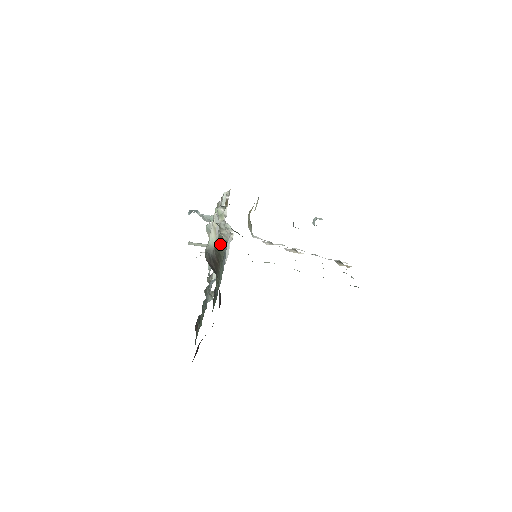
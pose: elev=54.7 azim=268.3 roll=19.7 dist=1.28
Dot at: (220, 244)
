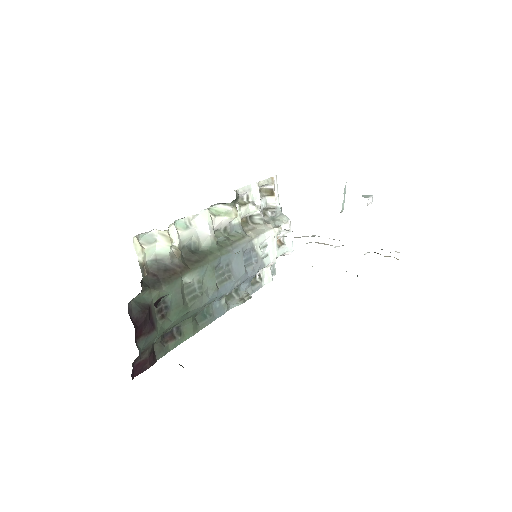
Dot at: (223, 245)
